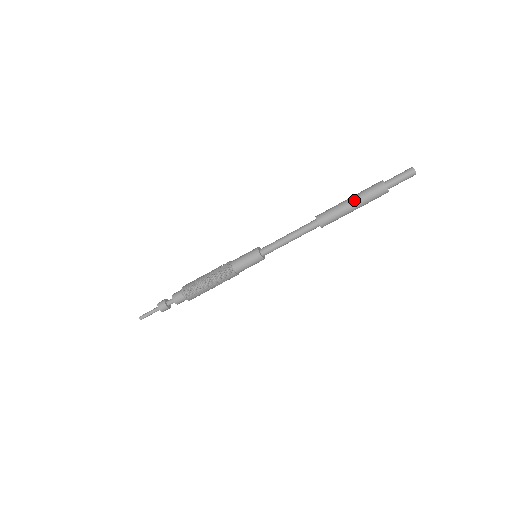
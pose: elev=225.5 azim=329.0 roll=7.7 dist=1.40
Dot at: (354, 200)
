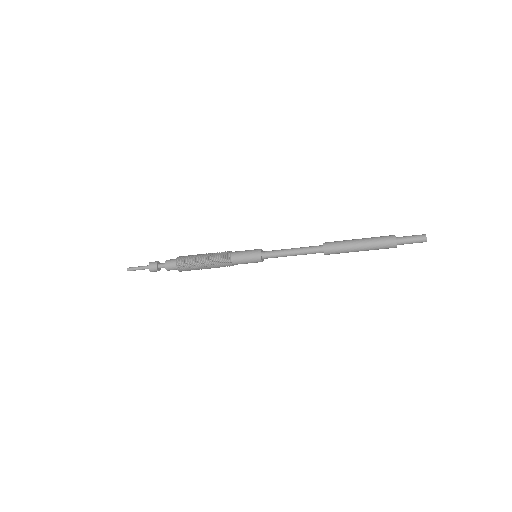
Dot at: (363, 241)
